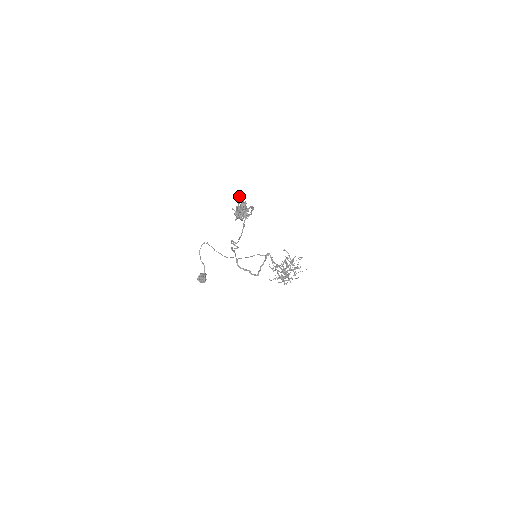
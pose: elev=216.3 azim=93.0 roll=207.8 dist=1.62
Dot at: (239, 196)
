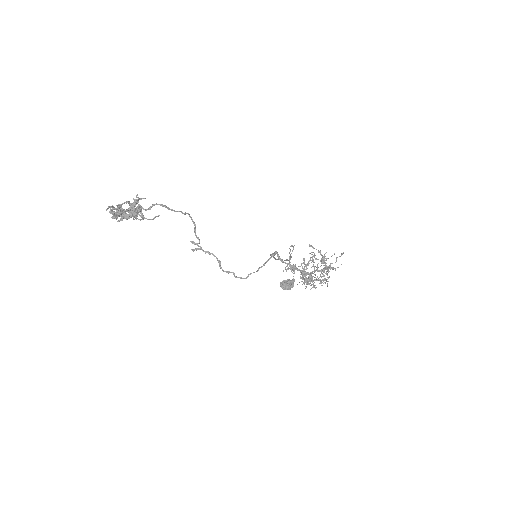
Dot at: (136, 196)
